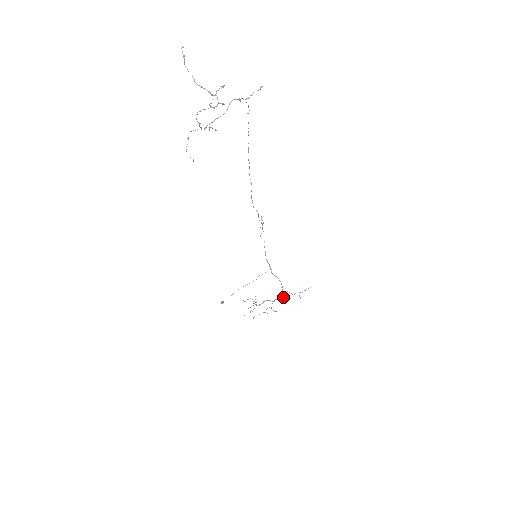
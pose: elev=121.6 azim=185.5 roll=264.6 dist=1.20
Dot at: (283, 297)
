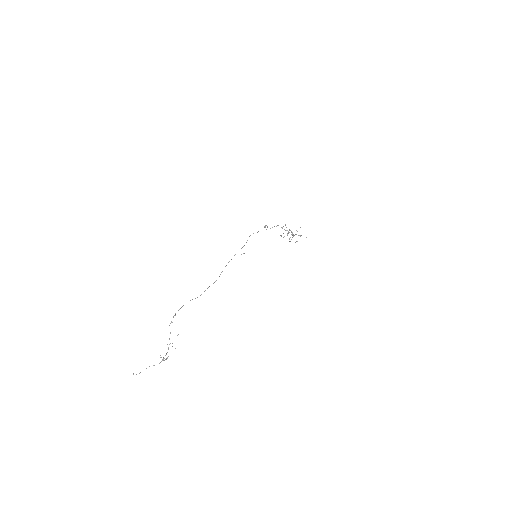
Dot at: occluded
